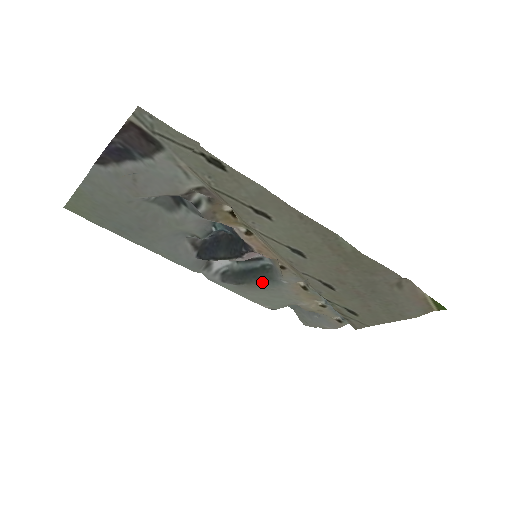
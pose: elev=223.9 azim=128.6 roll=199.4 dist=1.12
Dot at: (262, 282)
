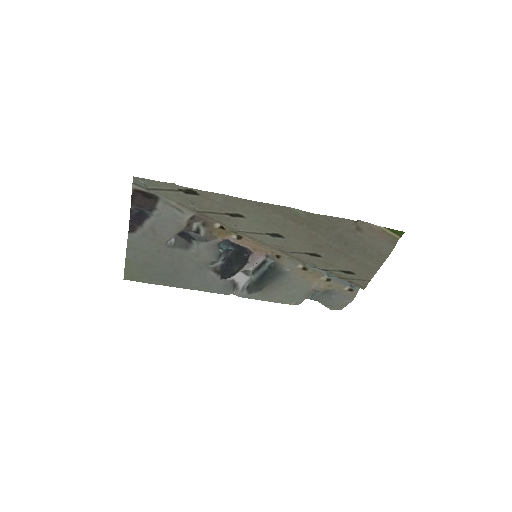
Dot at: (275, 279)
